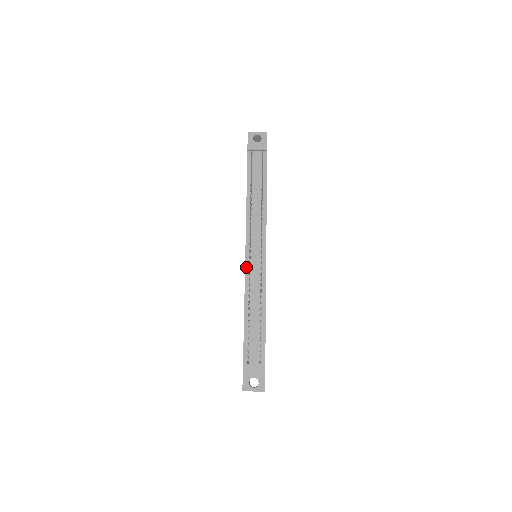
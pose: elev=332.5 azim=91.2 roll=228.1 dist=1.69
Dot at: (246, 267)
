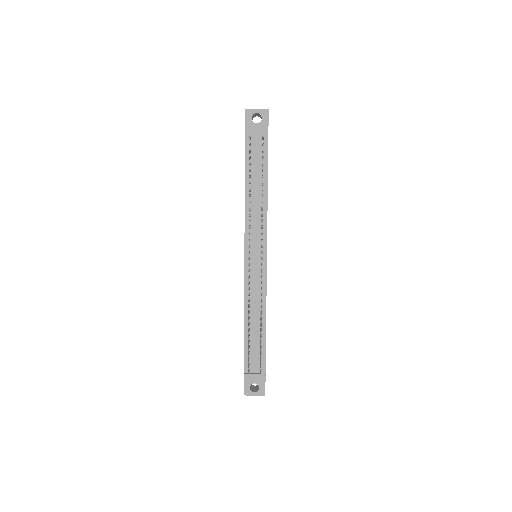
Dot at: (245, 274)
